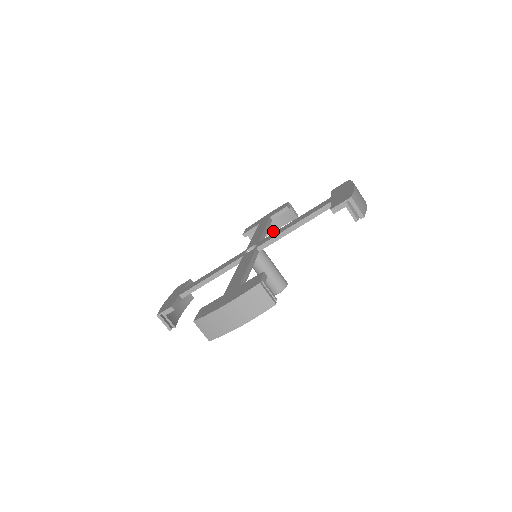
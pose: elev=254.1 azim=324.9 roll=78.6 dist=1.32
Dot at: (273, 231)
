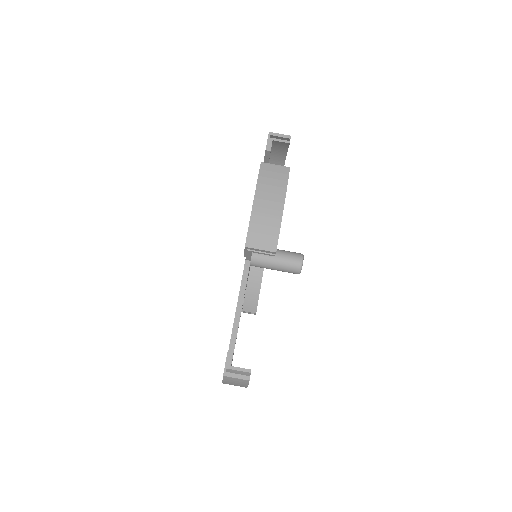
Dot at: (284, 159)
